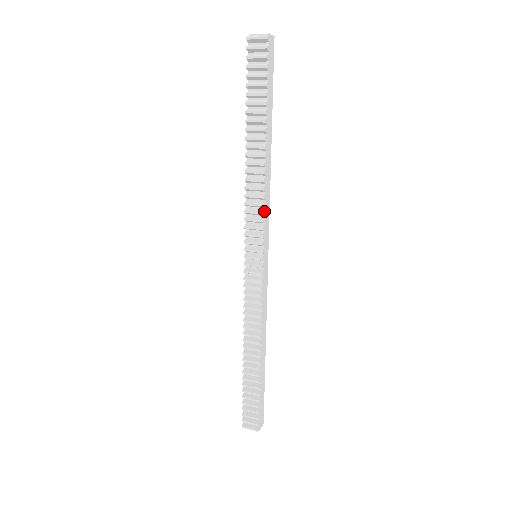
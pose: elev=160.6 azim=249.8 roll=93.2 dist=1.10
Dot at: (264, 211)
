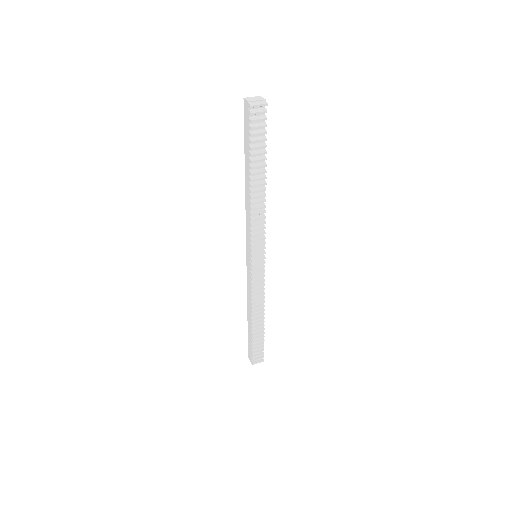
Dot at: (264, 226)
